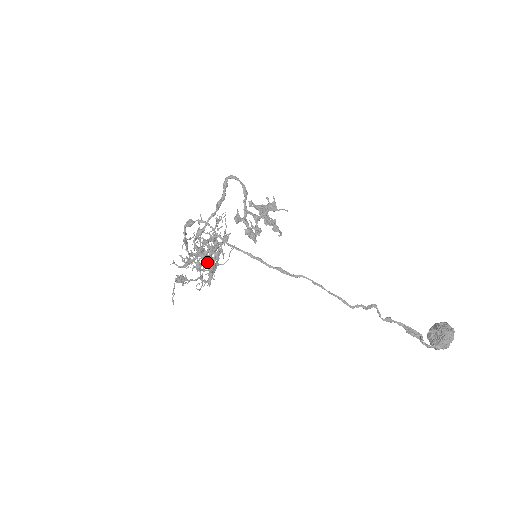
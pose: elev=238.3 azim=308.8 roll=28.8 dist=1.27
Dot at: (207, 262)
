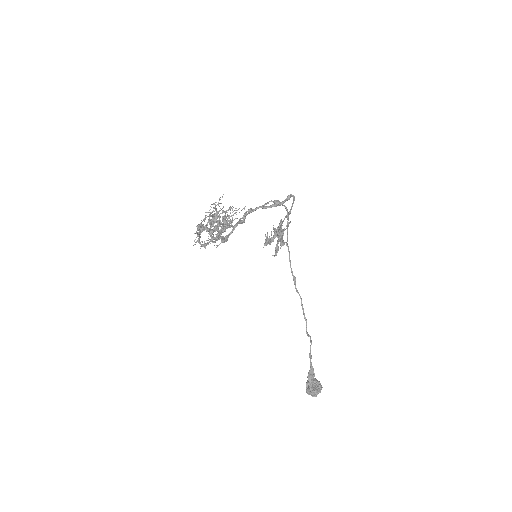
Dot at: occluded
